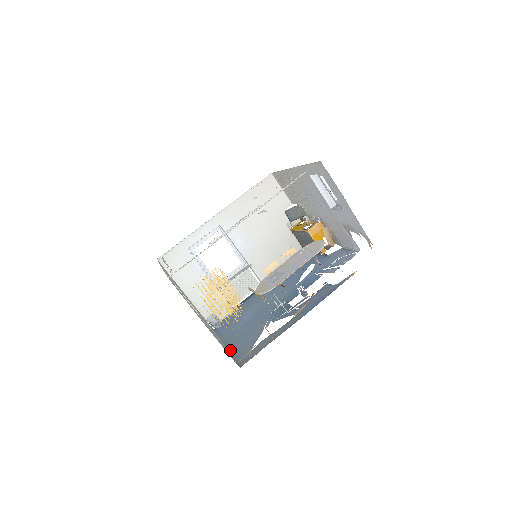
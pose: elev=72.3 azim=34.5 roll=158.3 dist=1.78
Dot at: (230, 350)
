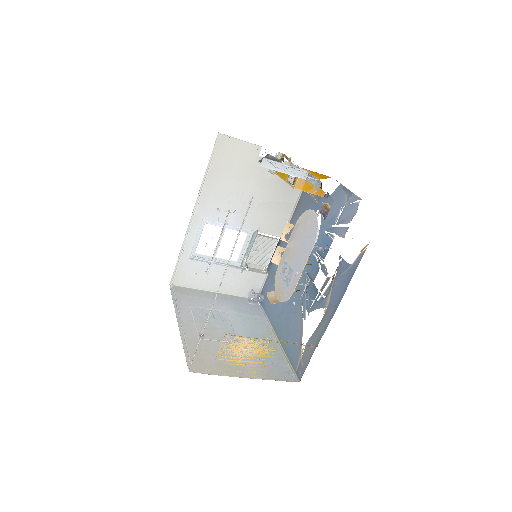
Dot at: (283, 347)
